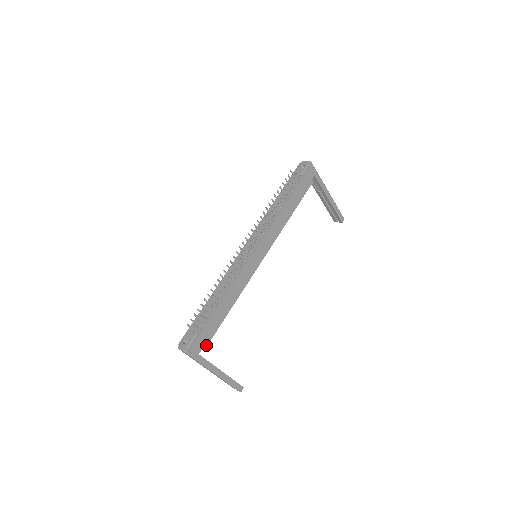
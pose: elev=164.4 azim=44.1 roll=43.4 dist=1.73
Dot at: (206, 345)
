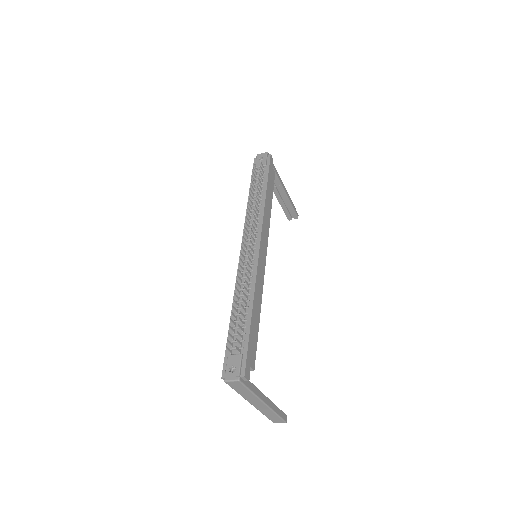
Dot at: (253, 366)
